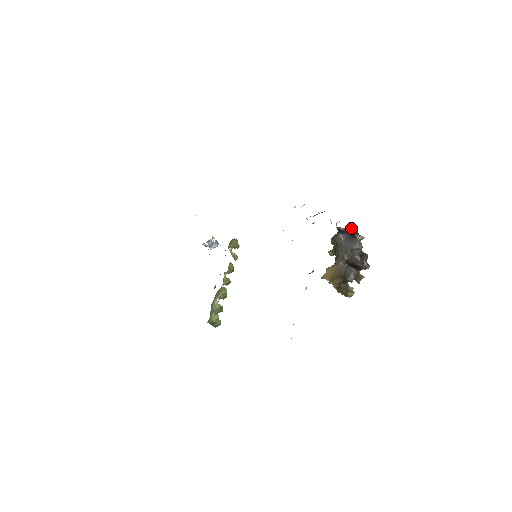
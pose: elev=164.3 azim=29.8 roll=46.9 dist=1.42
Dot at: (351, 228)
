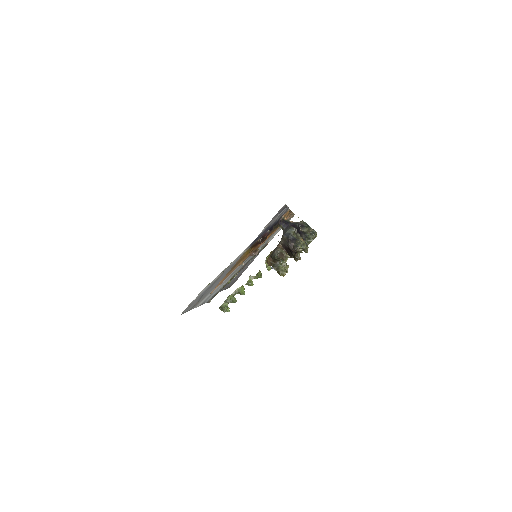
Dot at: (301, 222)
